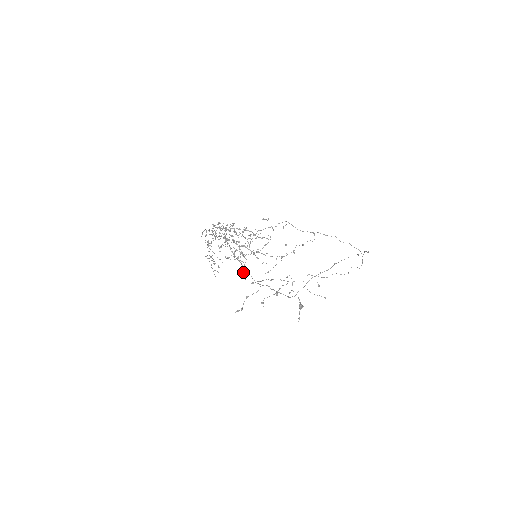
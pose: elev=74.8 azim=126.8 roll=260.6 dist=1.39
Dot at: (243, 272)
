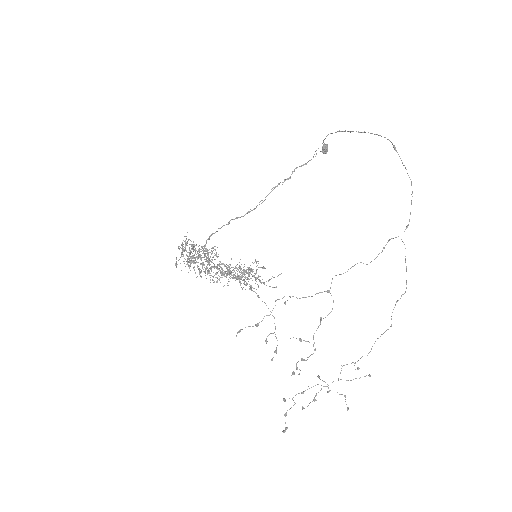
Dot at: occluded
